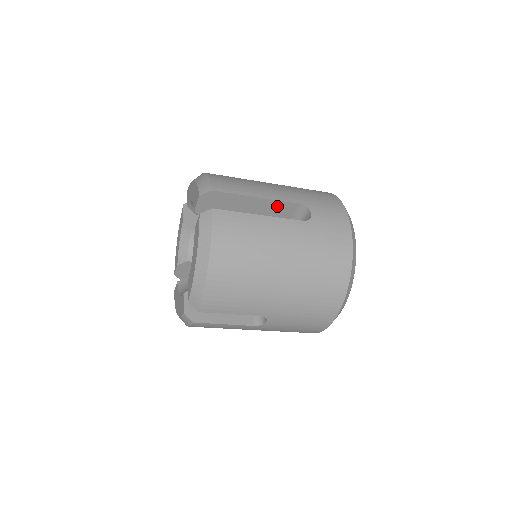
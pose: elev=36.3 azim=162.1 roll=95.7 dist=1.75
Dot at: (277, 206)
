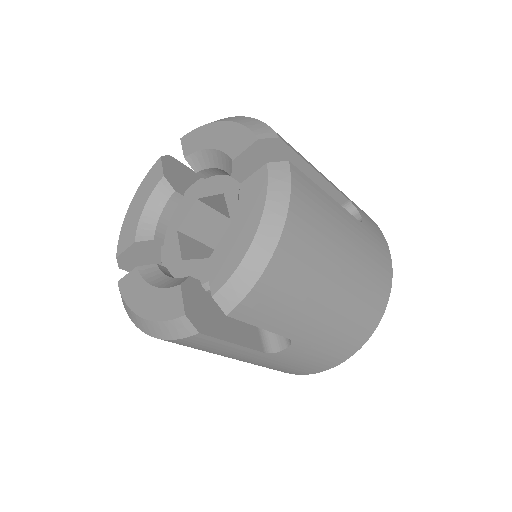
Dot at: occluded
